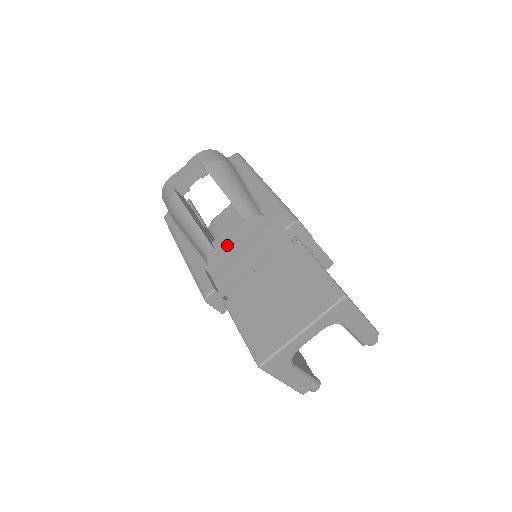
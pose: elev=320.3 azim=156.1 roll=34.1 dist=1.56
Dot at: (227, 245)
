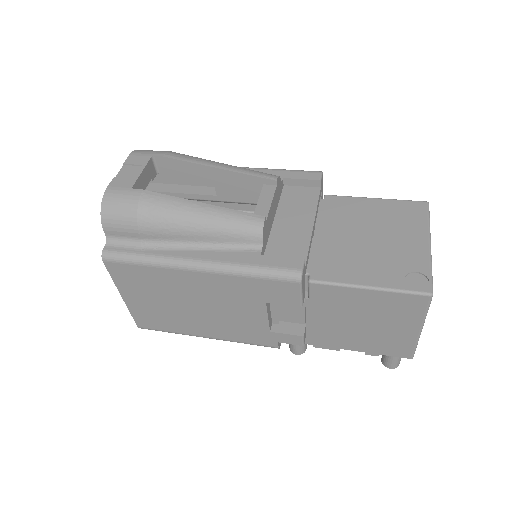
Dot at: (269, 217)
